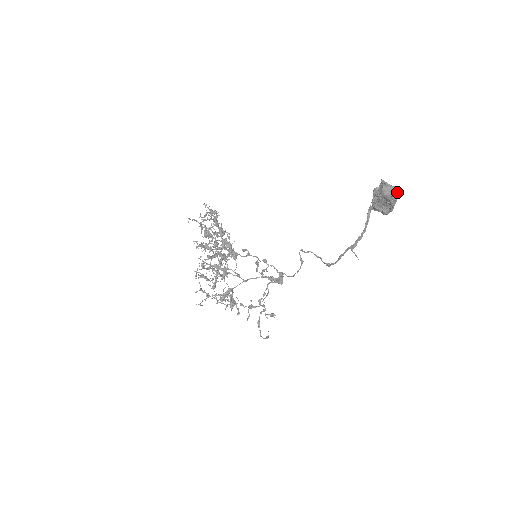
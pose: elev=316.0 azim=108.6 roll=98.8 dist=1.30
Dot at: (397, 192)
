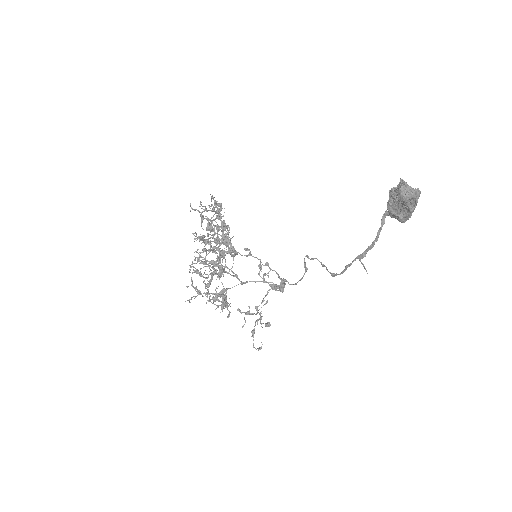
Dot at: (417, 195)
